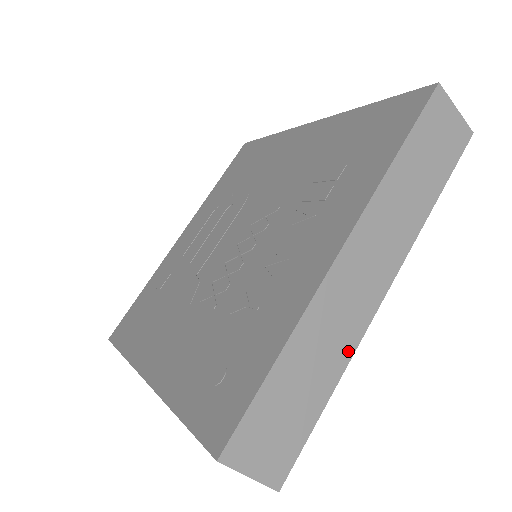
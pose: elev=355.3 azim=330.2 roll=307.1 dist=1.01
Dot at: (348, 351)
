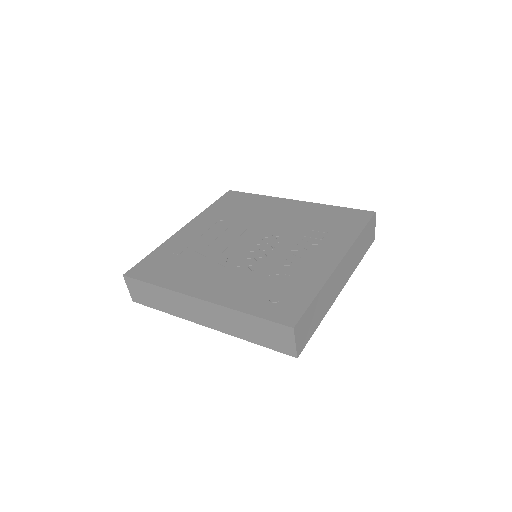
Dot at: (328, 308)
